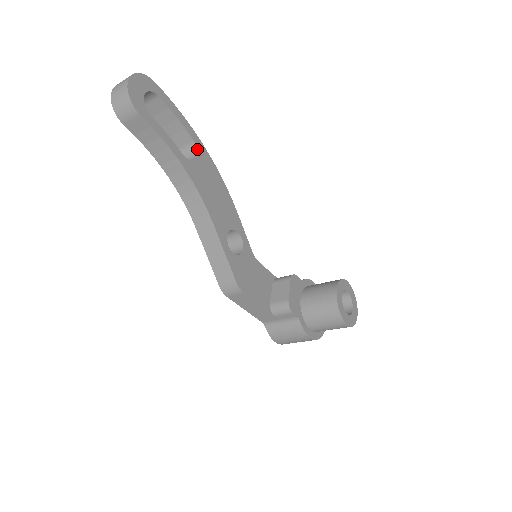
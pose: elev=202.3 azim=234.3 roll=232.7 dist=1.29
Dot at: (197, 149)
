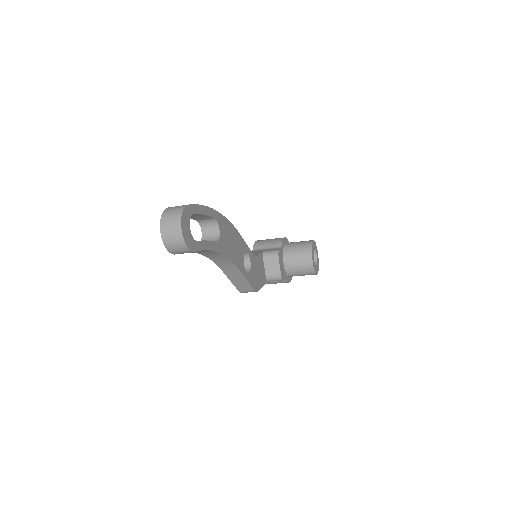
Dot at: (217, 222)
